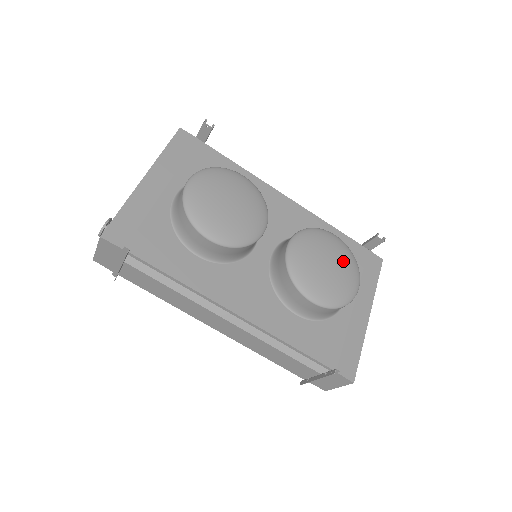
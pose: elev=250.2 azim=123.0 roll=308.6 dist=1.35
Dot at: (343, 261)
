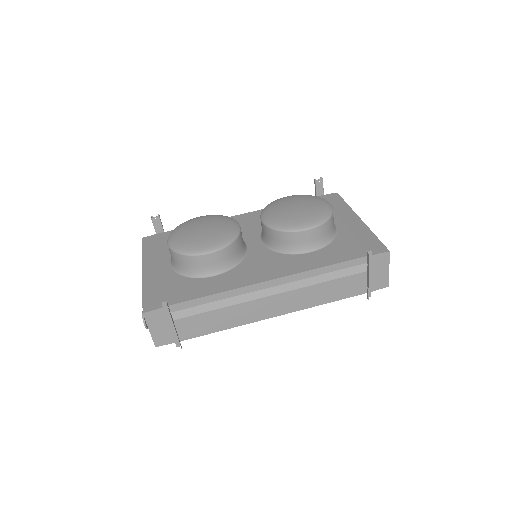
Dot at: (304, 200)
